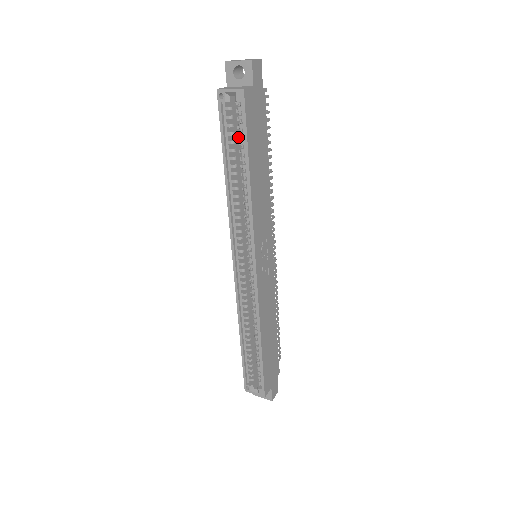
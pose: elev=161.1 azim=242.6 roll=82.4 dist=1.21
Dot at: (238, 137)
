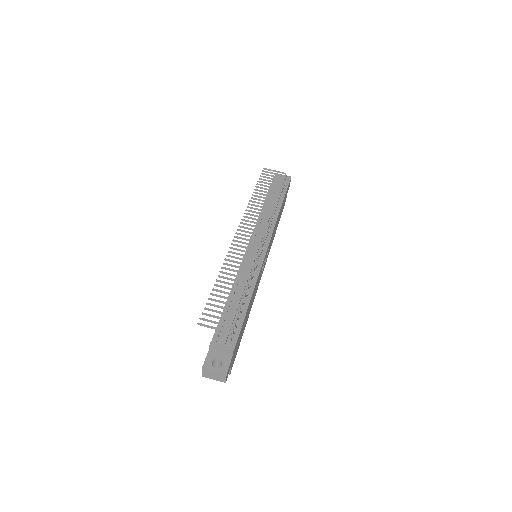
Dot at: occluded
